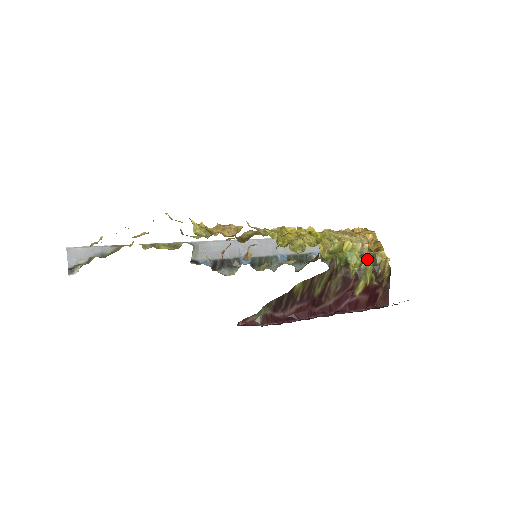
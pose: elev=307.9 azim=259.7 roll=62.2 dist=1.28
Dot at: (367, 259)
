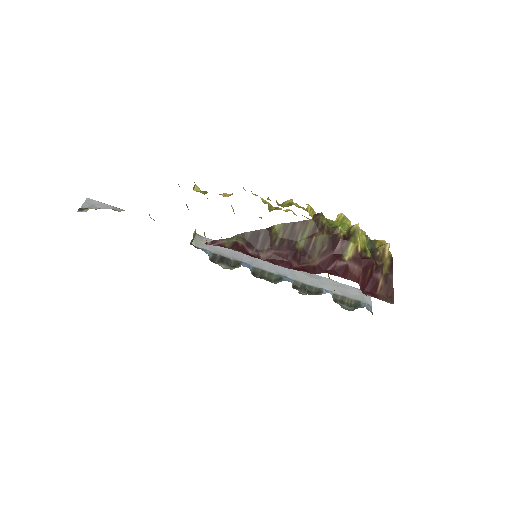
Dot at: (358, 225)
